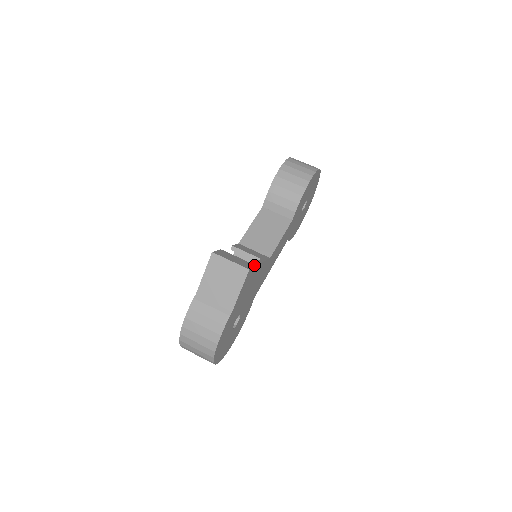
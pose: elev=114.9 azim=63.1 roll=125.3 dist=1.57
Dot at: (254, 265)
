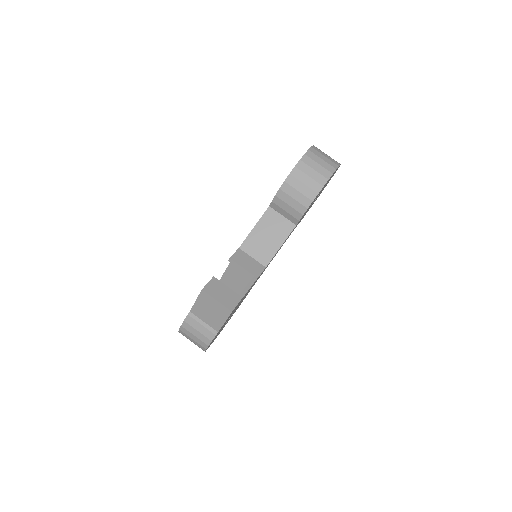
Dot at: (241, 298)
